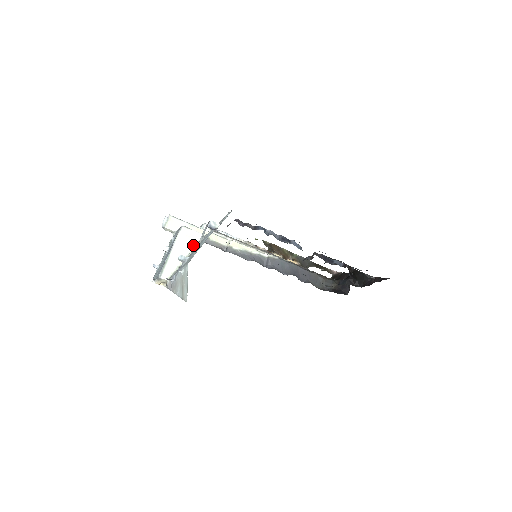
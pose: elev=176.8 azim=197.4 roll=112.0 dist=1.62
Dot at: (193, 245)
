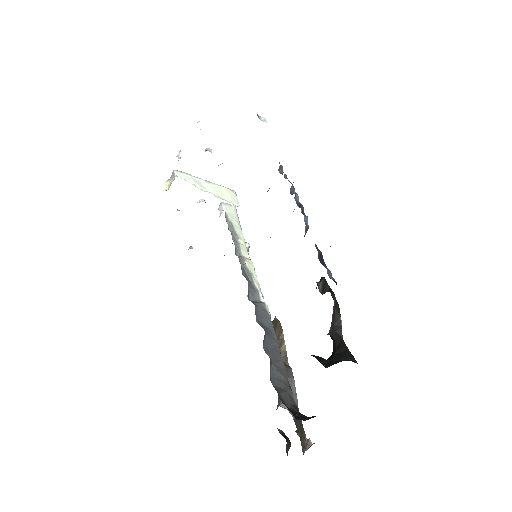
Dot at: (224, 199)
